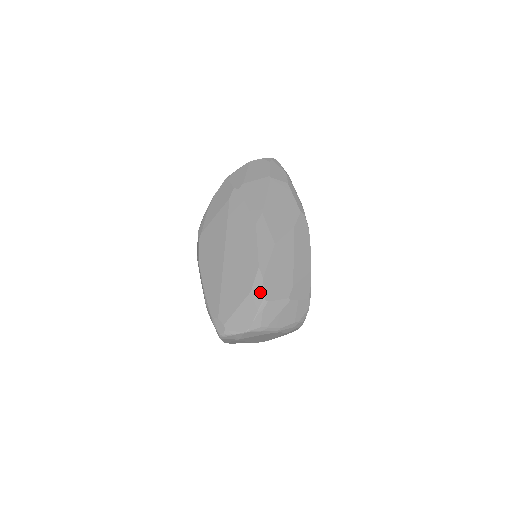
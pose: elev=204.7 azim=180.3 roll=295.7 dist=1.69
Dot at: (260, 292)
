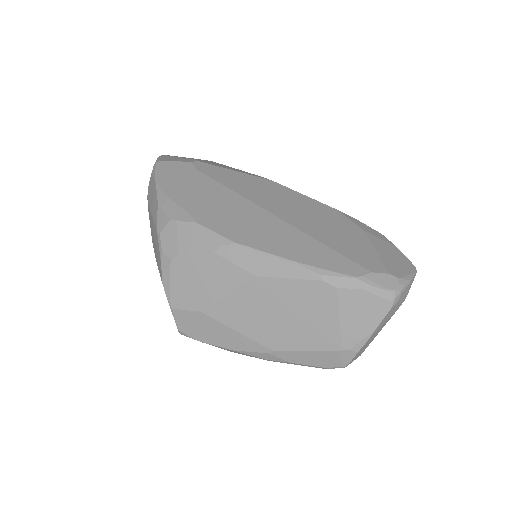
Dot at: (371, 229)
